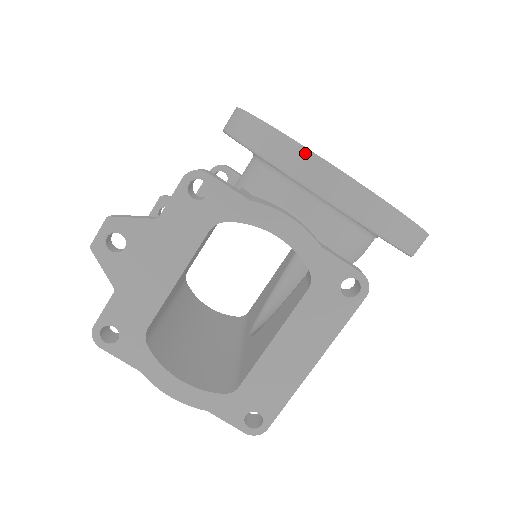
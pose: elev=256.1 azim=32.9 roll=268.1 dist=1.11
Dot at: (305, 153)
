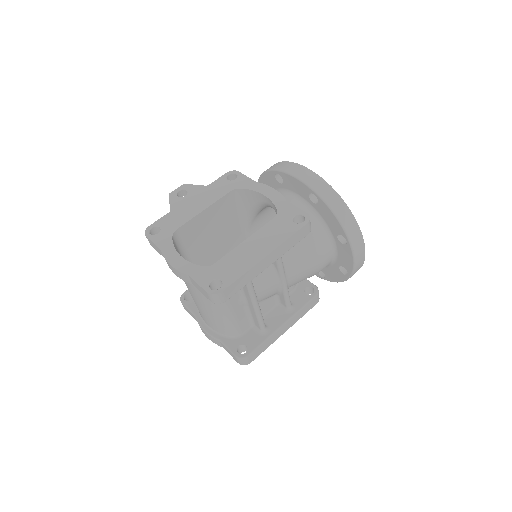
Dot at: (287, 163)
